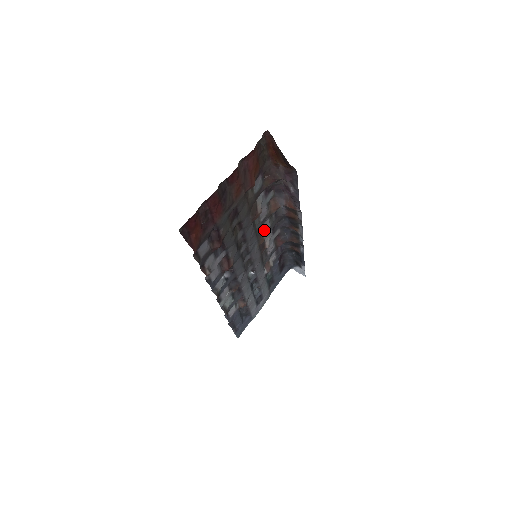
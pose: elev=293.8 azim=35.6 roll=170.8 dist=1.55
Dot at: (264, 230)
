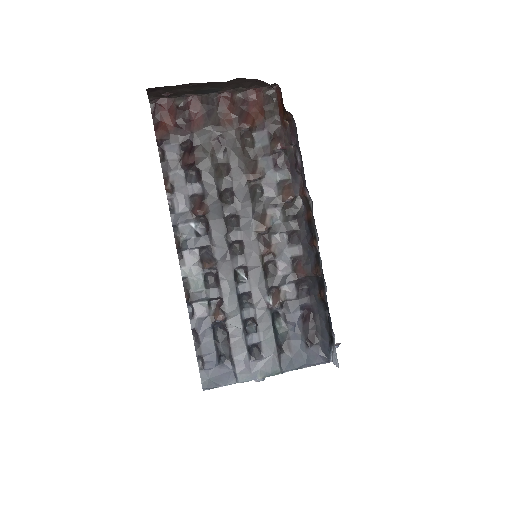
Dot at: (269, 217)
